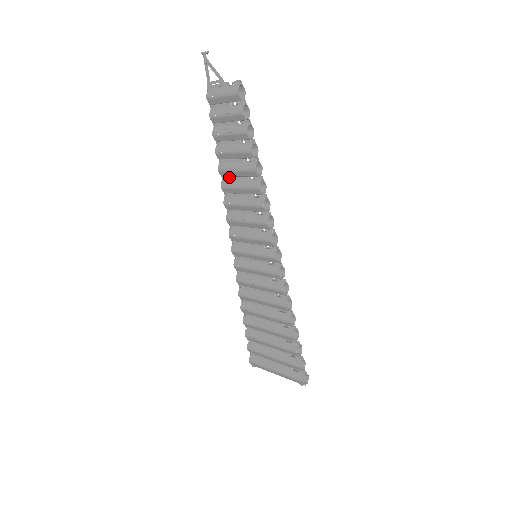
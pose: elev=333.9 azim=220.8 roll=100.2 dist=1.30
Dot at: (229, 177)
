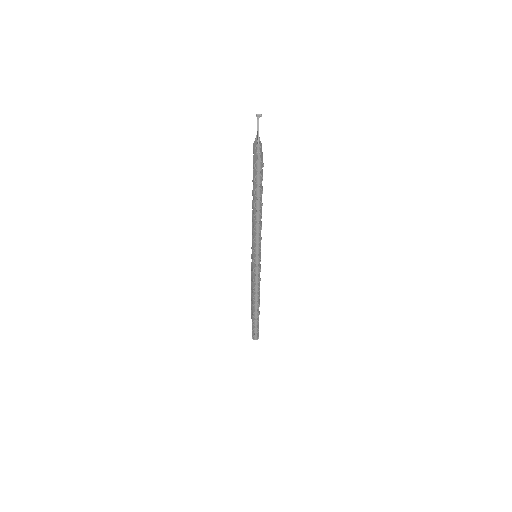
Dot at: occluded
